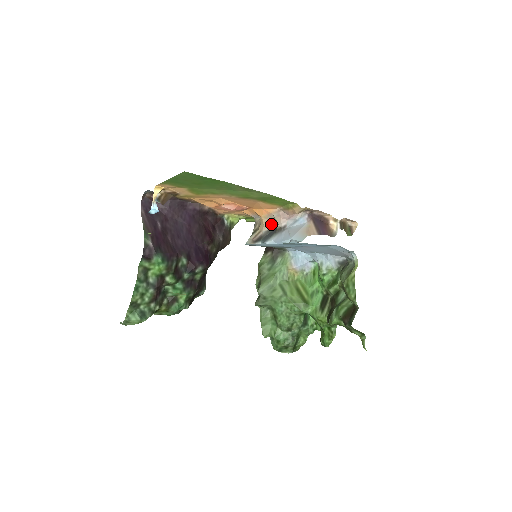
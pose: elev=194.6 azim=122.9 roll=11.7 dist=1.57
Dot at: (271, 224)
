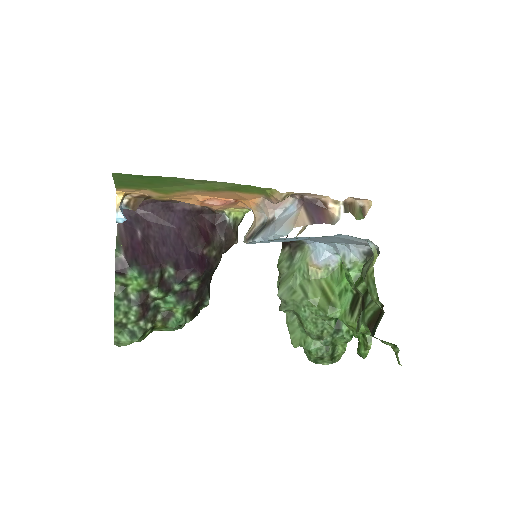
Dot at: (263, 216)
